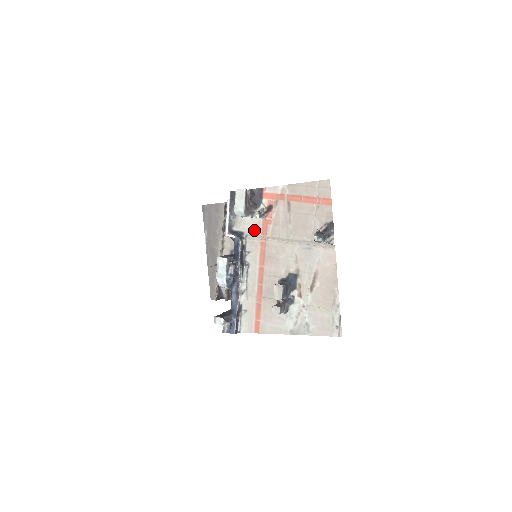
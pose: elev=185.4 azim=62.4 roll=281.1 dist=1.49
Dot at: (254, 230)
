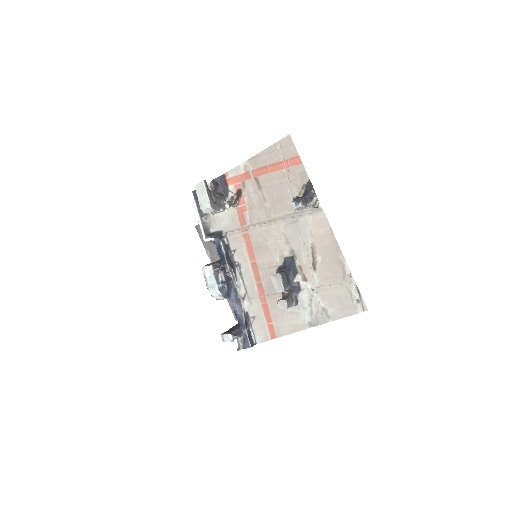
Dot at: (231, 224)
